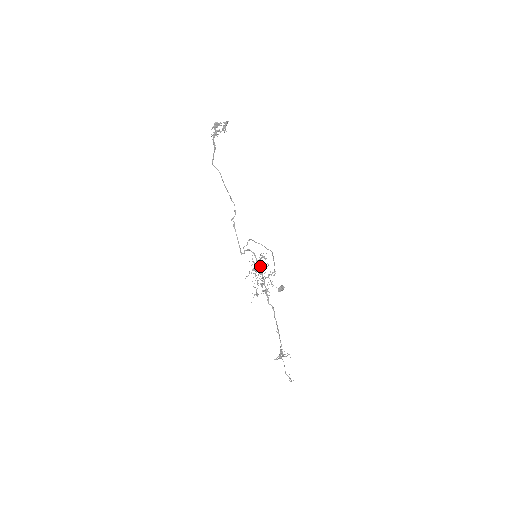
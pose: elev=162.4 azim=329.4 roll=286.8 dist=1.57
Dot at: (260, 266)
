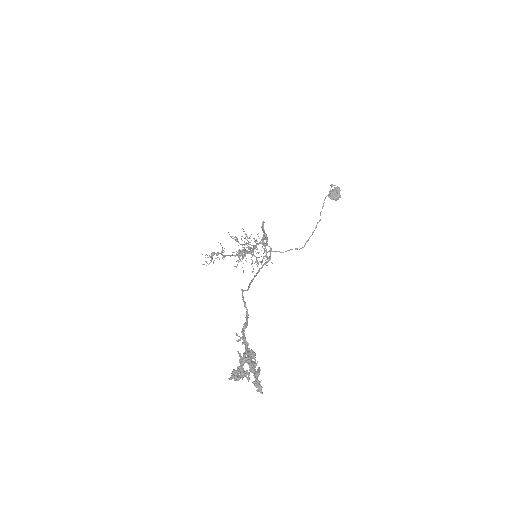
Dot at: occluded
